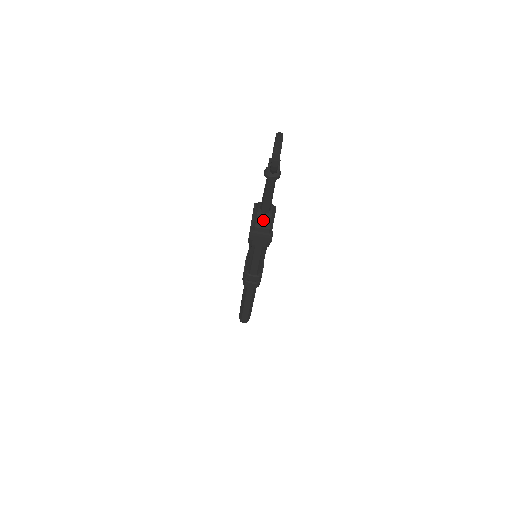
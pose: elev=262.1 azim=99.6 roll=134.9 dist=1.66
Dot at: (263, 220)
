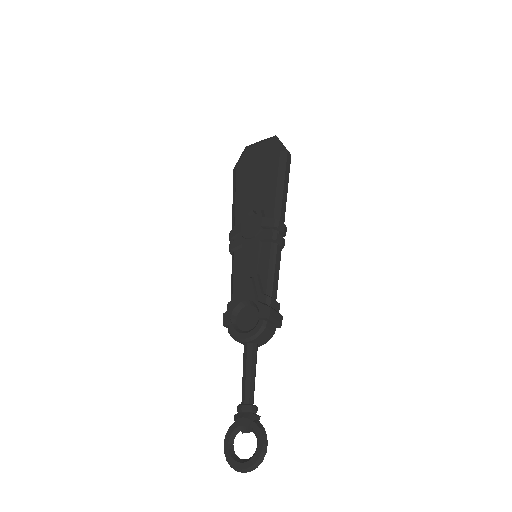
Dot at: occluded
